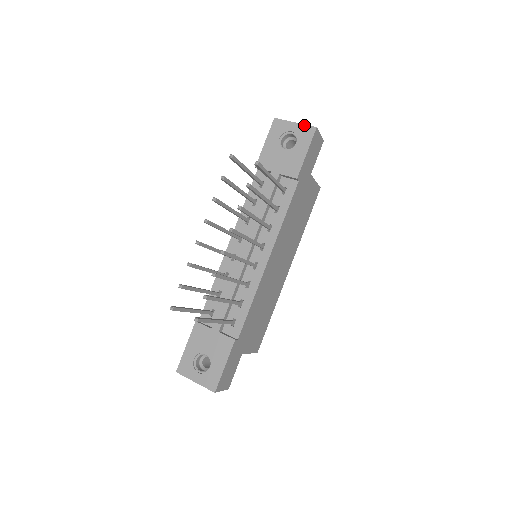
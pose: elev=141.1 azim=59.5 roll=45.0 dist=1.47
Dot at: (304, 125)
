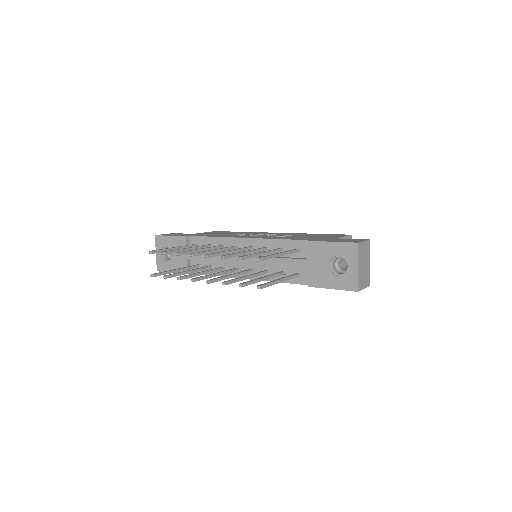
Dot at: (357, 278)
